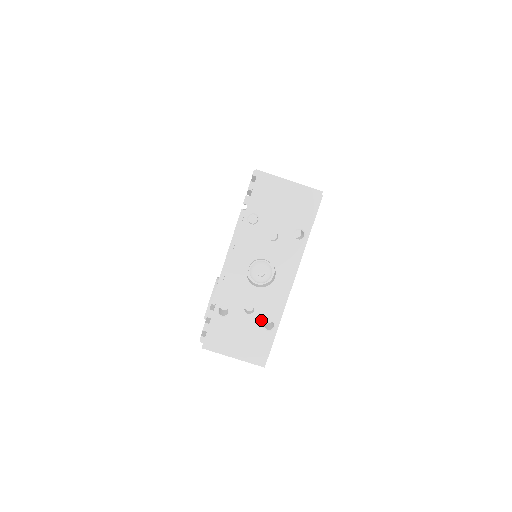
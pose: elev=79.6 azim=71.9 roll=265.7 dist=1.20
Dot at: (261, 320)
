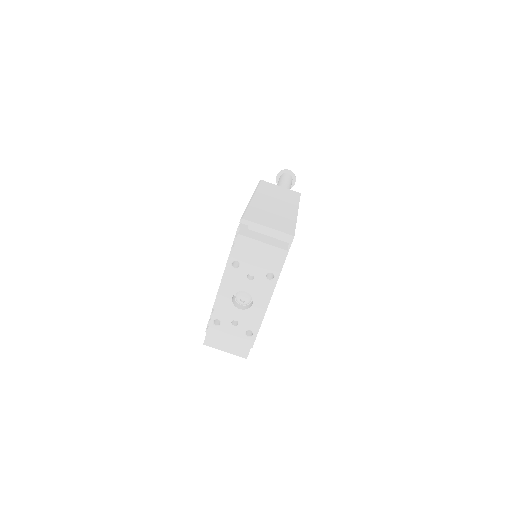
Dot at: (243, 330)
